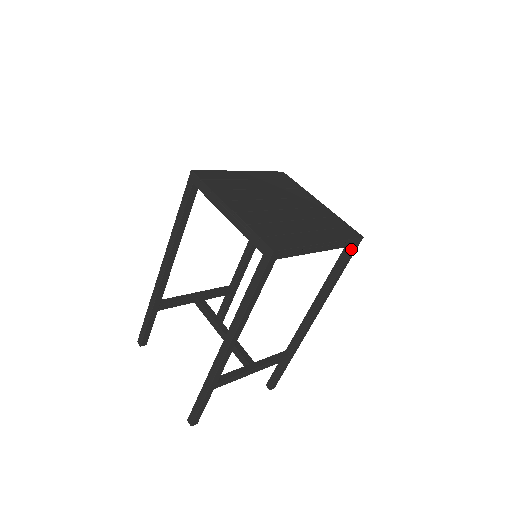
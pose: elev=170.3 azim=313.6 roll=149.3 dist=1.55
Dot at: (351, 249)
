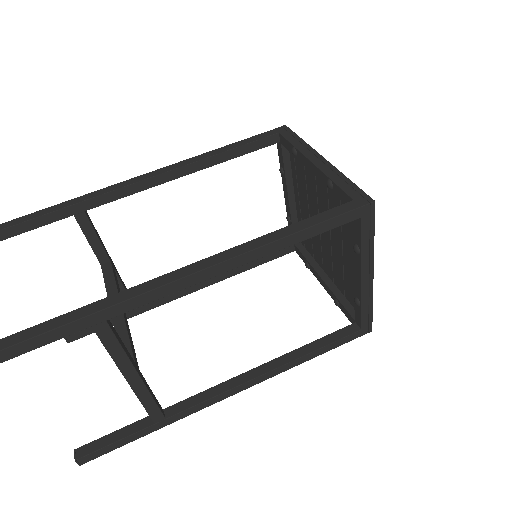
Dot at: (355, 331)
